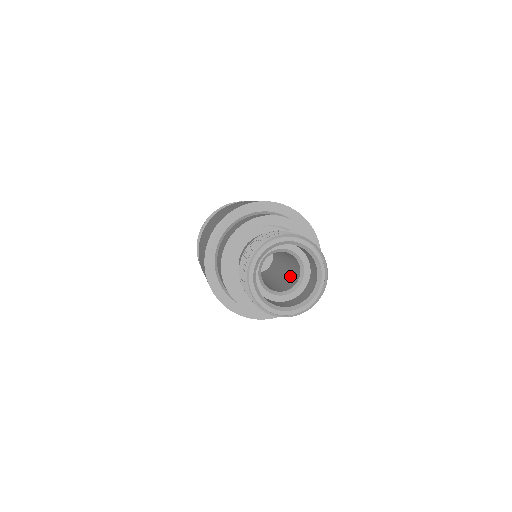
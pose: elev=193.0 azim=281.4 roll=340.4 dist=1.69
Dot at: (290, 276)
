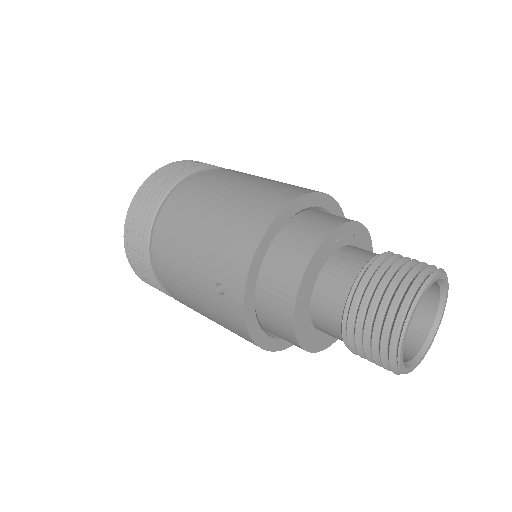
Dot at: occluded
